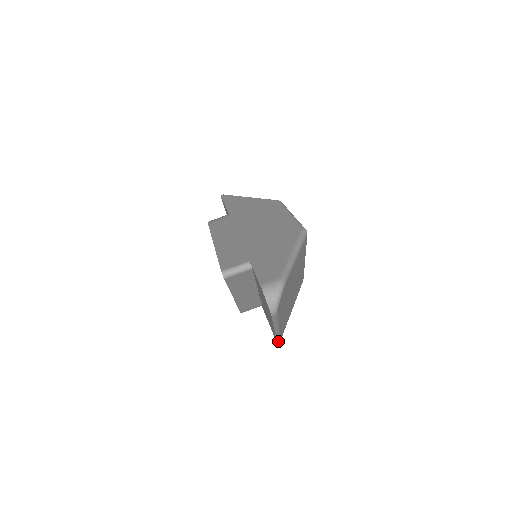
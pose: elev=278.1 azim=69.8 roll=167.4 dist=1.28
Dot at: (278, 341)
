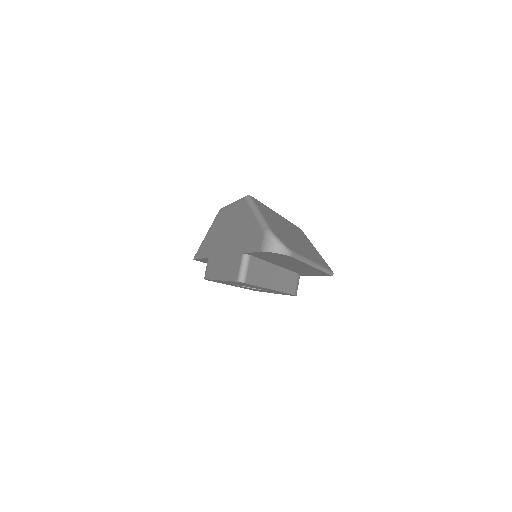
Dot at: (332, 274)
